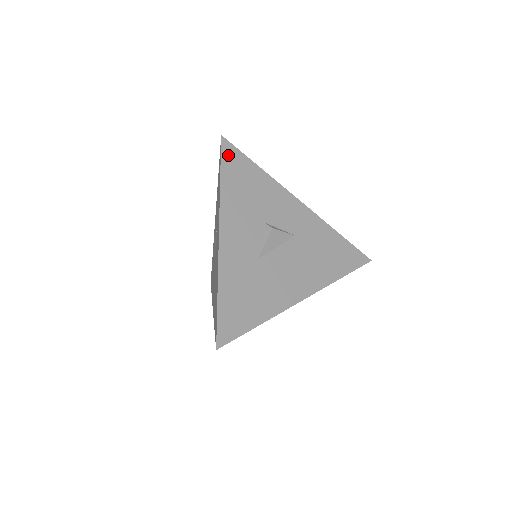
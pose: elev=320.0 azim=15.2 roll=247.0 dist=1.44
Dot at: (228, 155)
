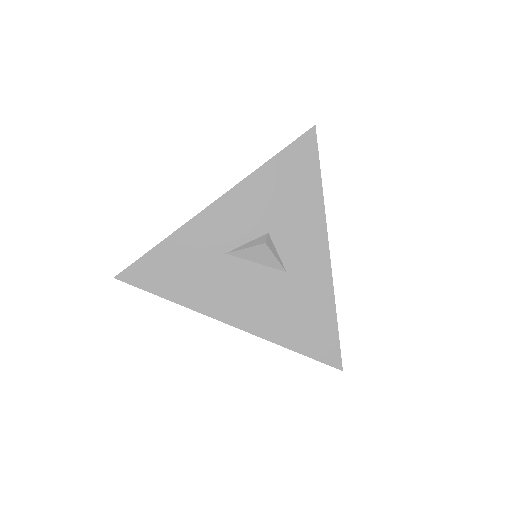
Dot at: (301, 147)
